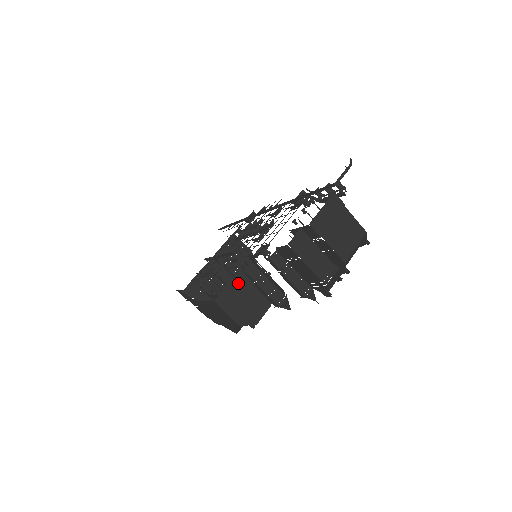
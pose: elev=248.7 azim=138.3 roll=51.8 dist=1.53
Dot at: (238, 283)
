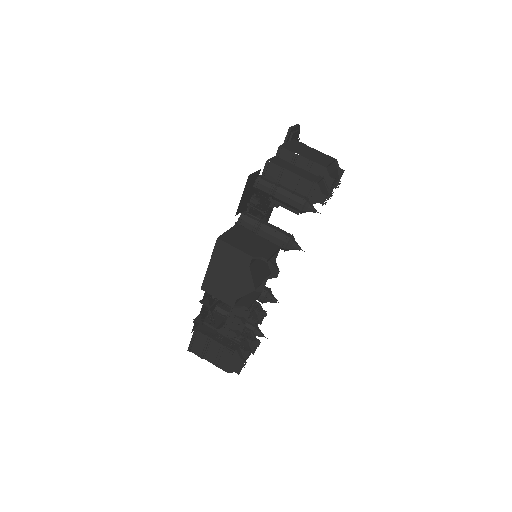
Dot at: (238, 231)
